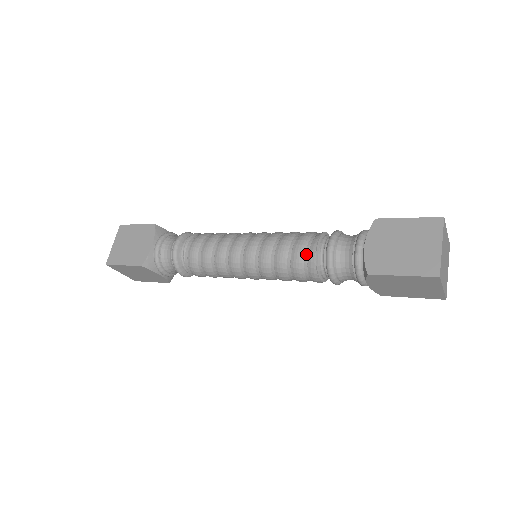
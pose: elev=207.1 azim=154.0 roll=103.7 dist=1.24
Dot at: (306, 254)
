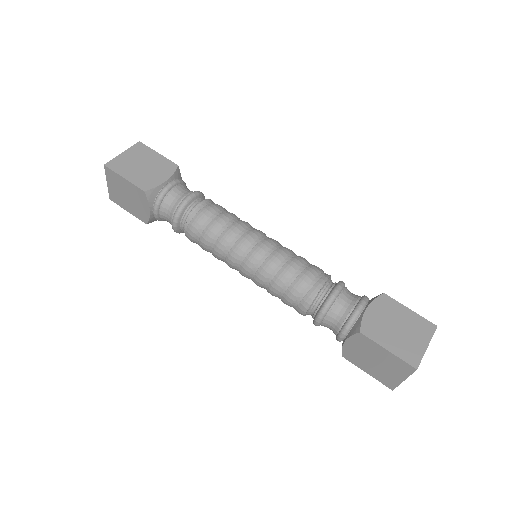
Dot at: (312, 283)
